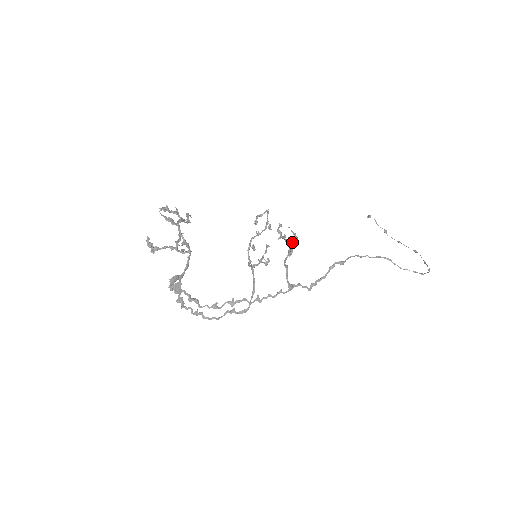
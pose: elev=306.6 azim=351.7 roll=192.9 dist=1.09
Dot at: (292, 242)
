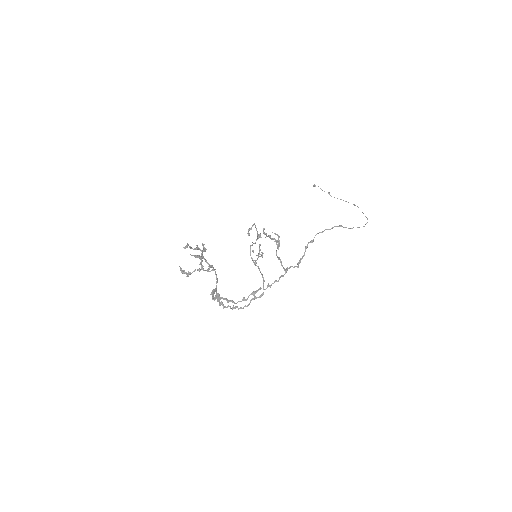
Dot at: (278, 241)
